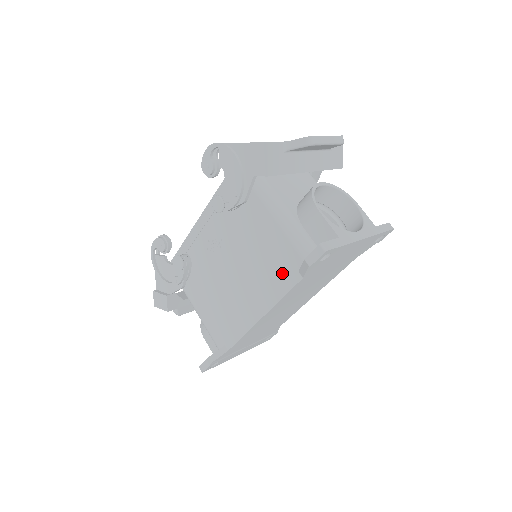
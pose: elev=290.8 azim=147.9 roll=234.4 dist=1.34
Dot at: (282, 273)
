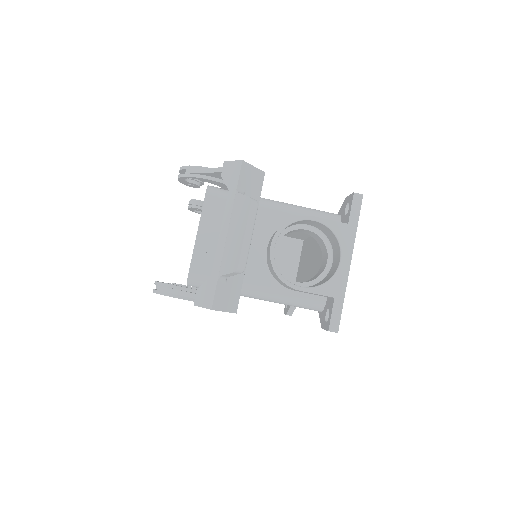
Dot at: occluded
